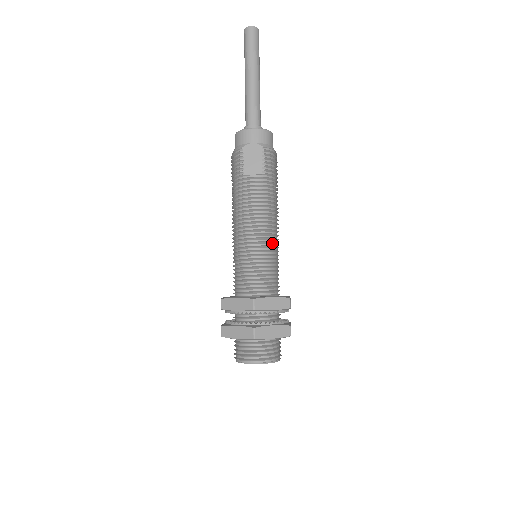
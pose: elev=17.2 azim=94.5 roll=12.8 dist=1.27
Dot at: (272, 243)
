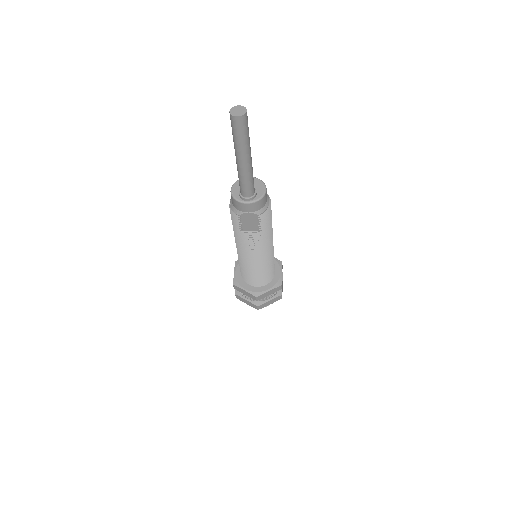
Dot at: (268, 260)
